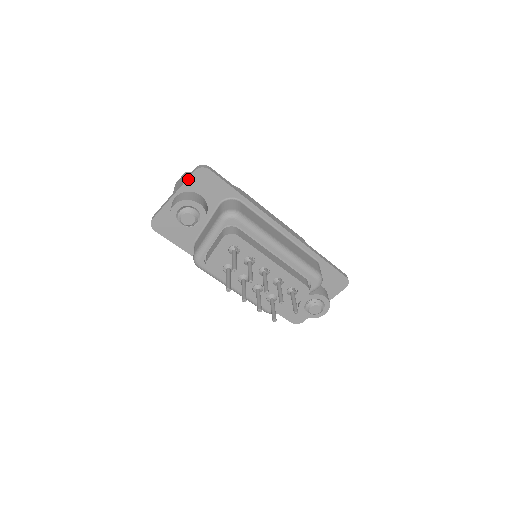
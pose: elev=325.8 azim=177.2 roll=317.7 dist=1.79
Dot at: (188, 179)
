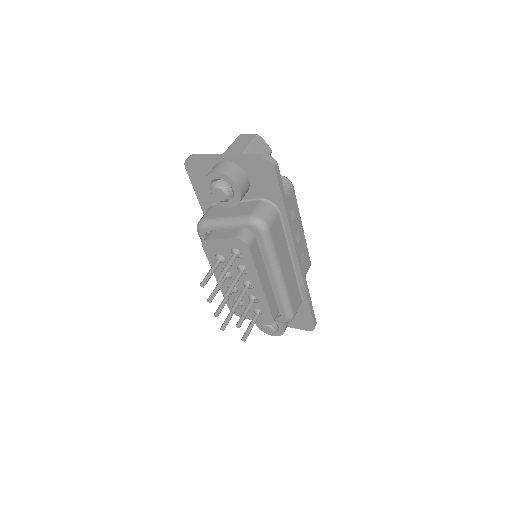
Dot at: (249, 158)
